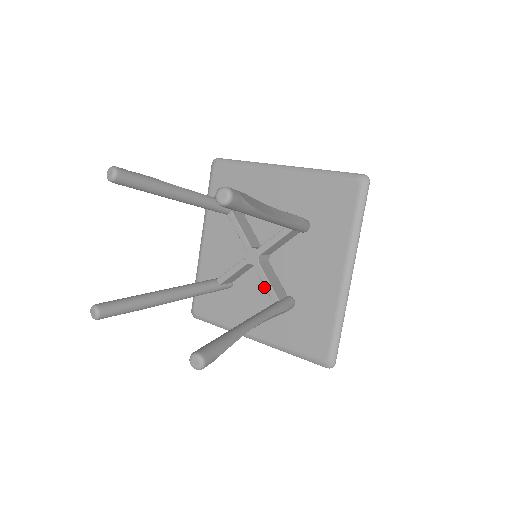
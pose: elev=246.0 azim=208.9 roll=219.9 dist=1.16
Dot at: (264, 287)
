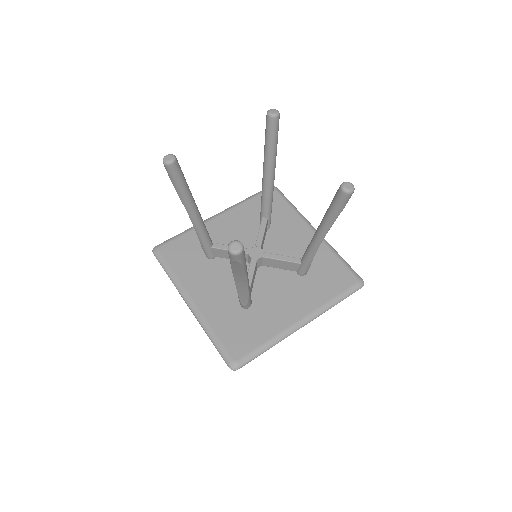
Dot at: occluded
